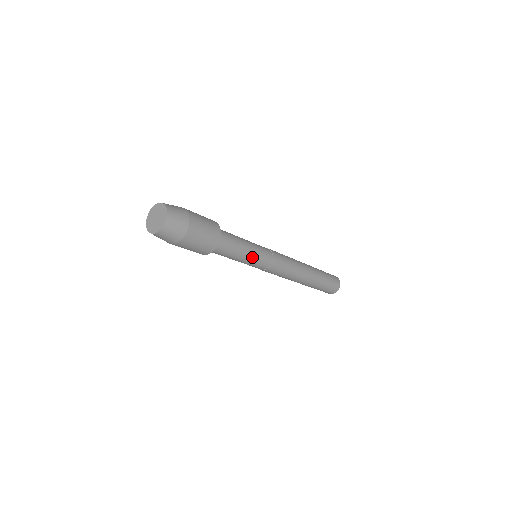
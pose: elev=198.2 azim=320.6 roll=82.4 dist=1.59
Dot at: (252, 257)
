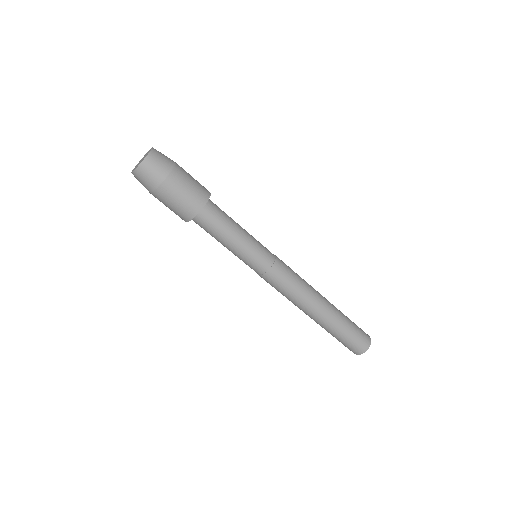
Dot at: (243, 251)
